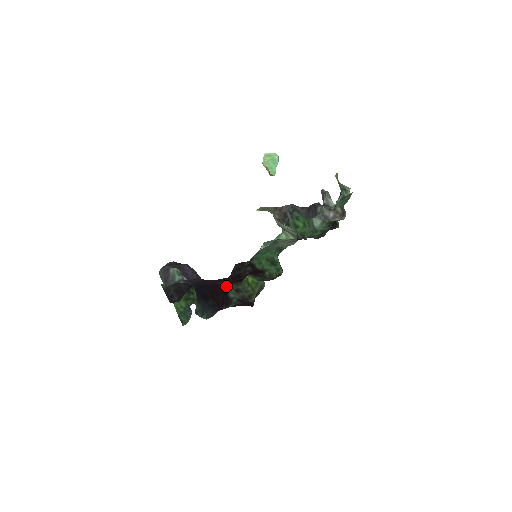
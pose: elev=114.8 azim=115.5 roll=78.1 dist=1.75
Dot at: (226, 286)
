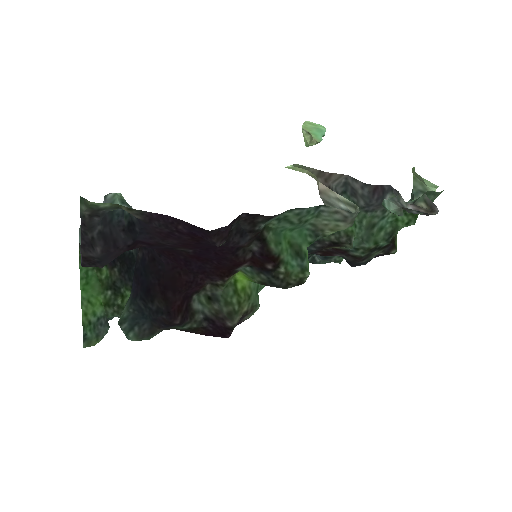
Dot at: (195, 281)
